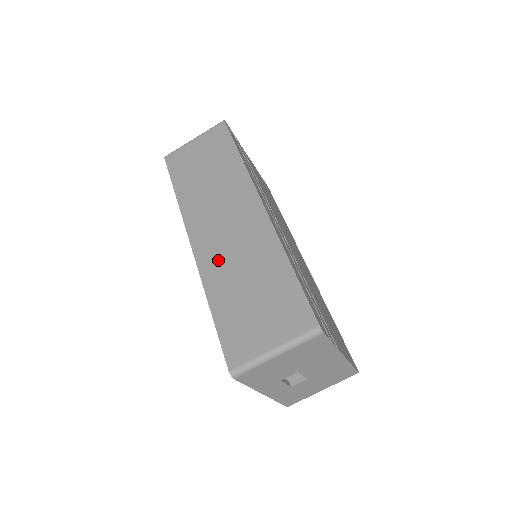
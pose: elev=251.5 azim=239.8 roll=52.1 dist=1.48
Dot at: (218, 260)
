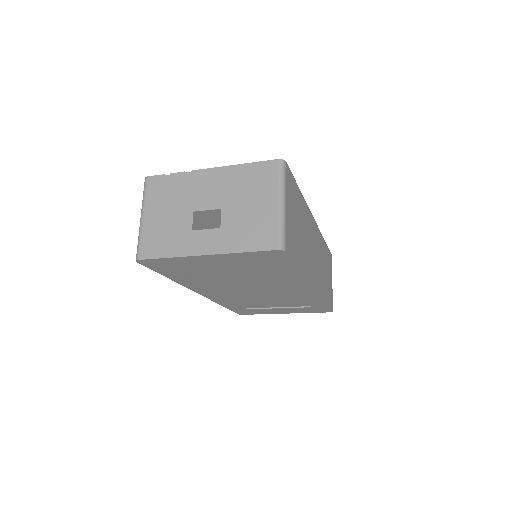
Dot at: occluded
